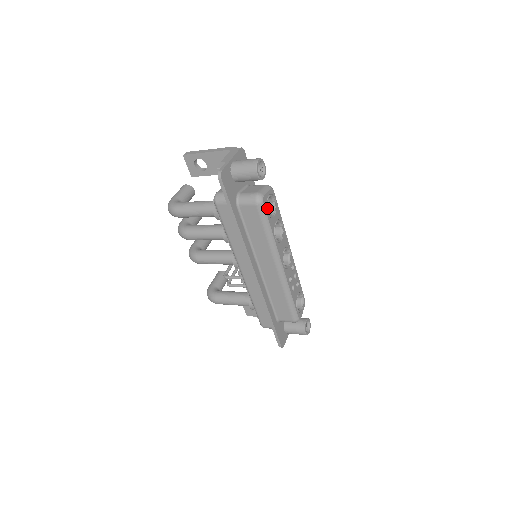
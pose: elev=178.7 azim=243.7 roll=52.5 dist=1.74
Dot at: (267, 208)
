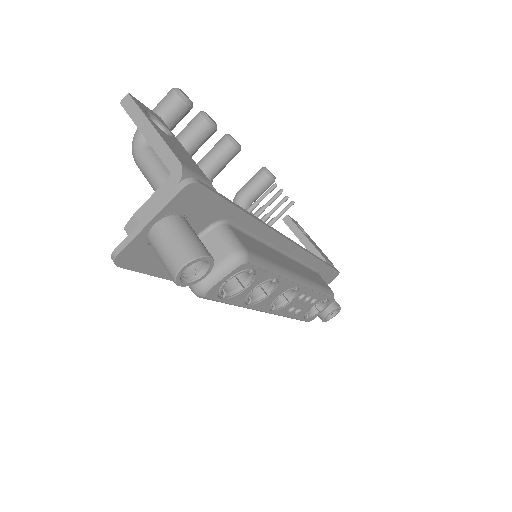
Dot at: (221, 294)
